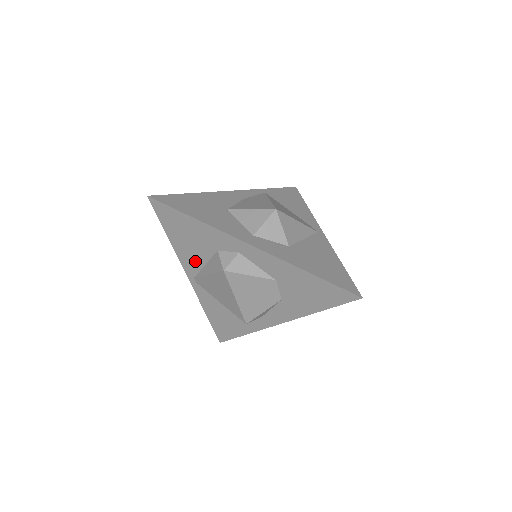
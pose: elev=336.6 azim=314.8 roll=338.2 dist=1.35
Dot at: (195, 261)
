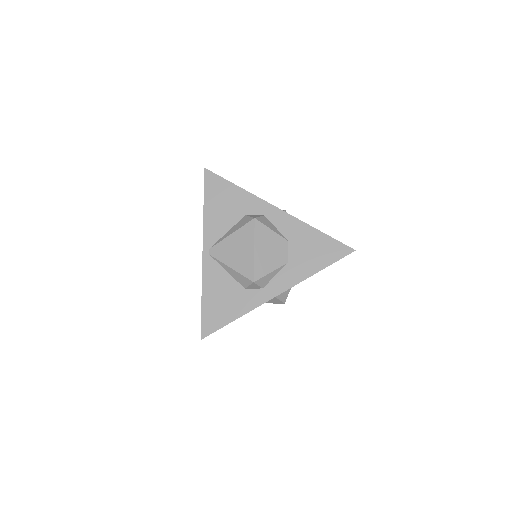
Dot at: (219, 229)
